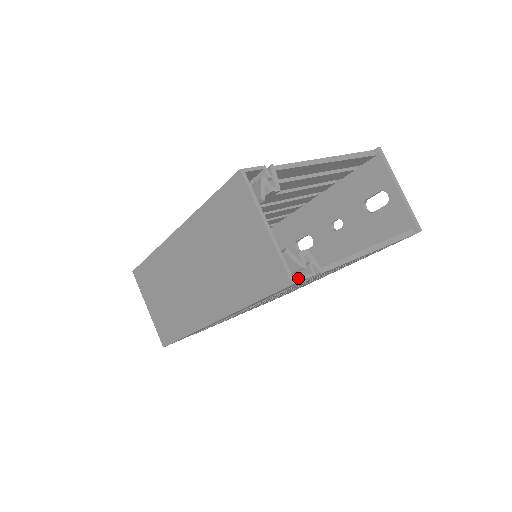
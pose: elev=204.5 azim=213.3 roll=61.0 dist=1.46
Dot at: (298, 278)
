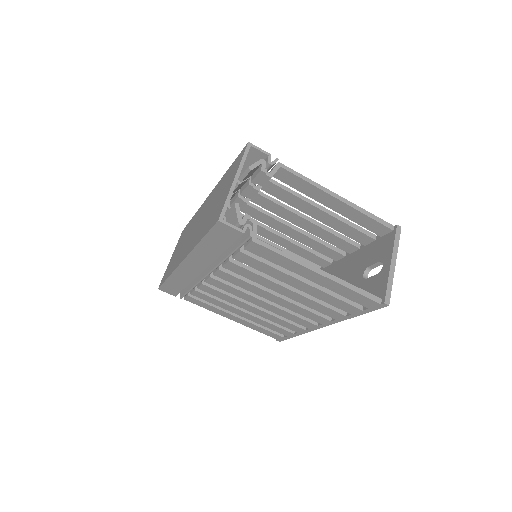
Dot at: (227, 222)
